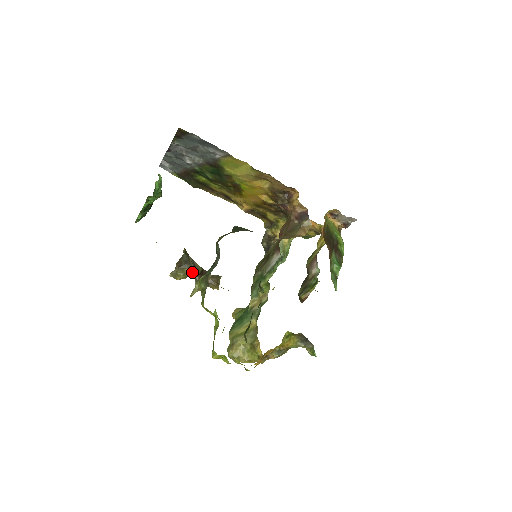
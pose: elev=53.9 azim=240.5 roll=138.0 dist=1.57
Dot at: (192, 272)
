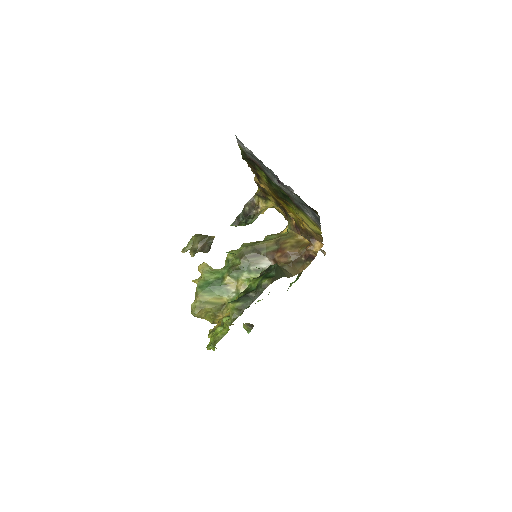
Dot at: occluded
